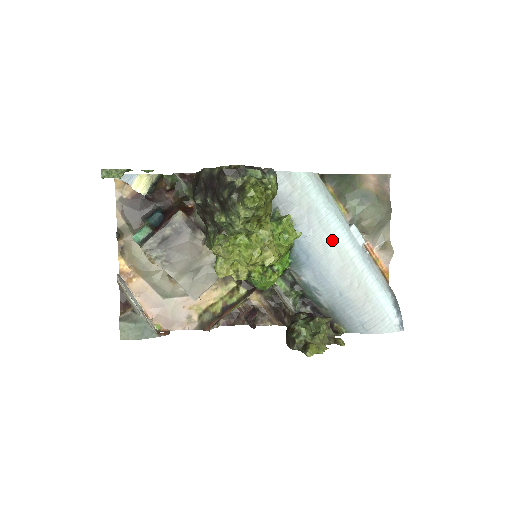
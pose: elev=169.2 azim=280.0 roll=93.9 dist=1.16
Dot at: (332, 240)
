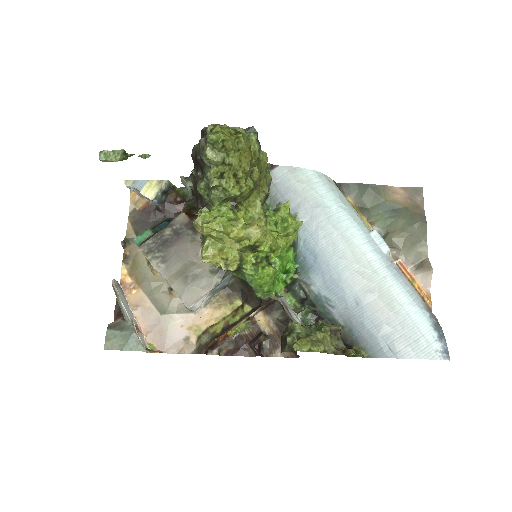
Dot at: (344, 238)
